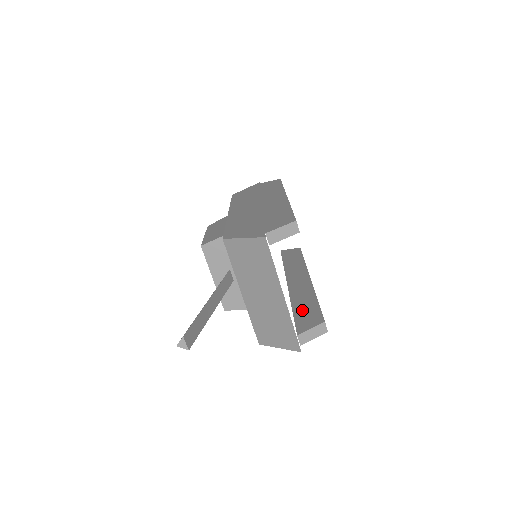
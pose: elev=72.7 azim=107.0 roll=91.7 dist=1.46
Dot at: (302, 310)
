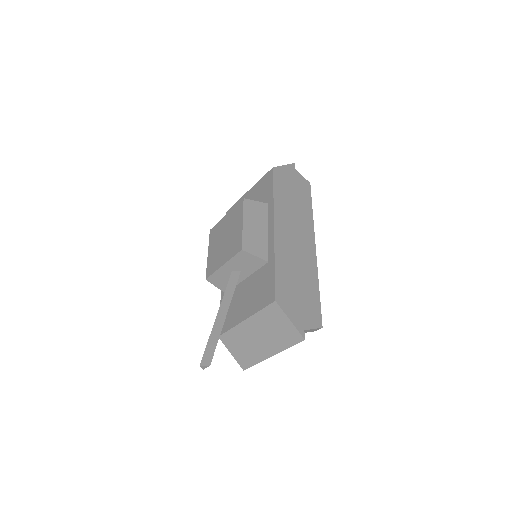
Dot at: occluded
